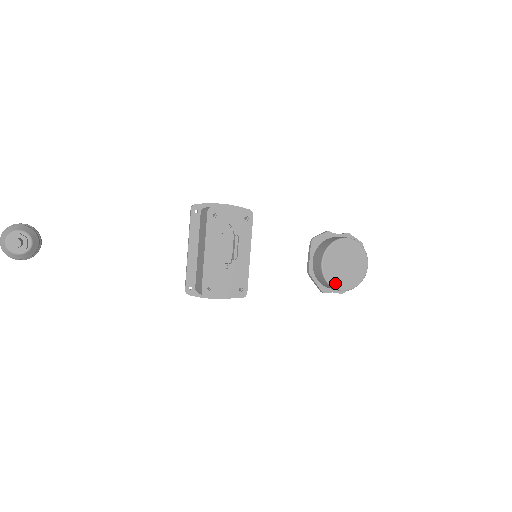
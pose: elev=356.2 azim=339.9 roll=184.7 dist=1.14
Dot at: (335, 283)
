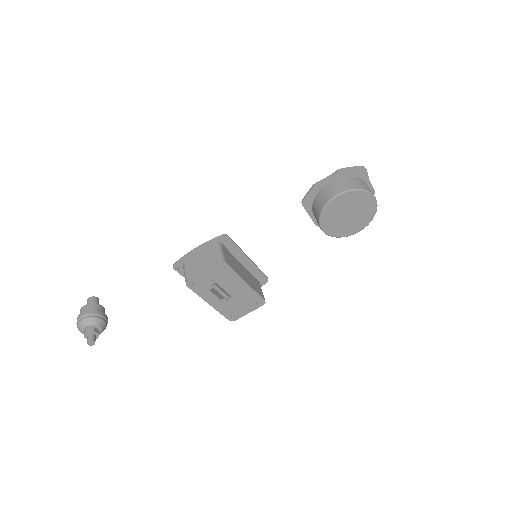
Dot at: (346, 233)
